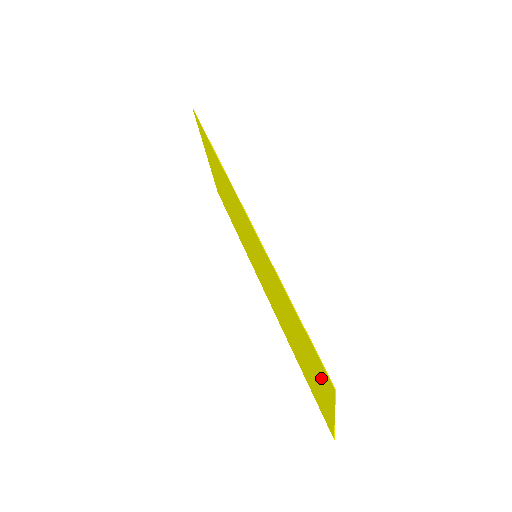
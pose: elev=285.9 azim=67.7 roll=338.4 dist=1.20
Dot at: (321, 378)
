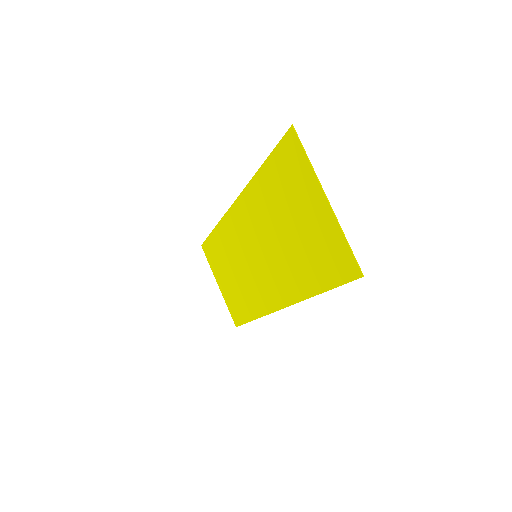
Dot at: (298, 172)
